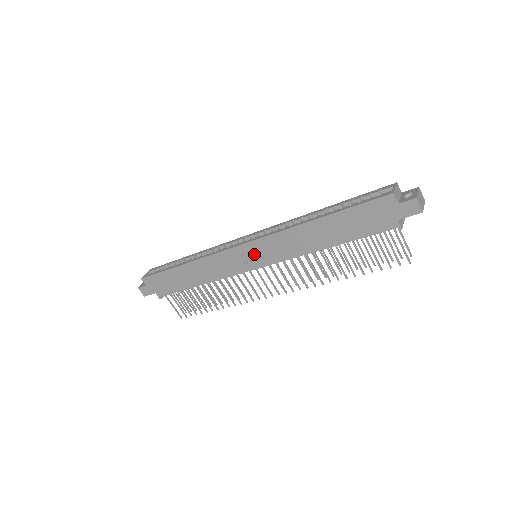
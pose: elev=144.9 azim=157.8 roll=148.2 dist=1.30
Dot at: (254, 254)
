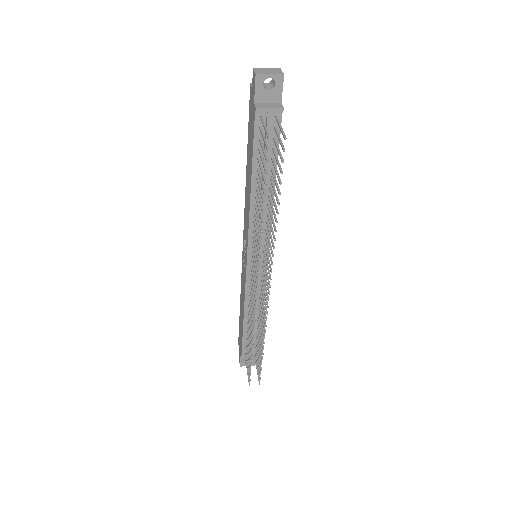
Dot at: (245, 247)
